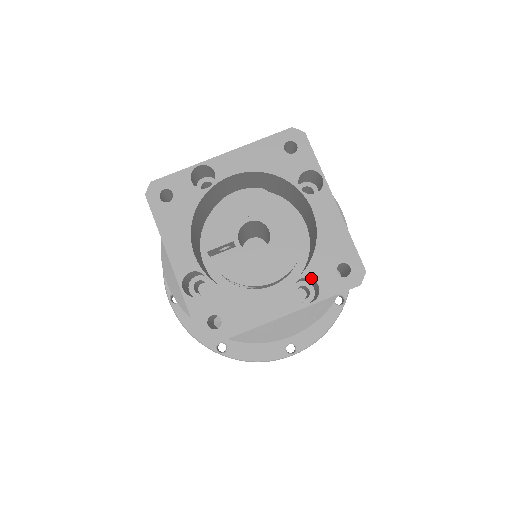
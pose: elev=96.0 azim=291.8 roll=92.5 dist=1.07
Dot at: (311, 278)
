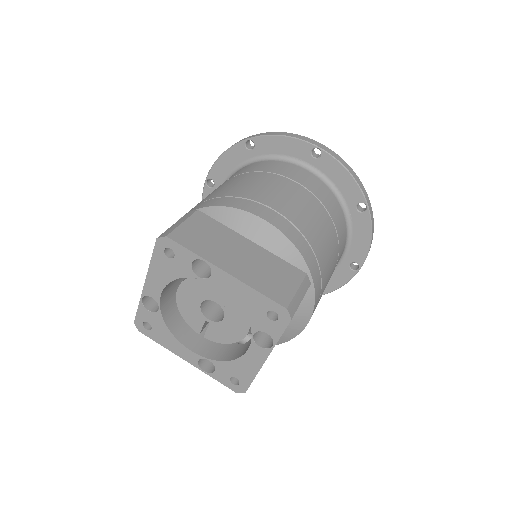
Dot at: occluded
